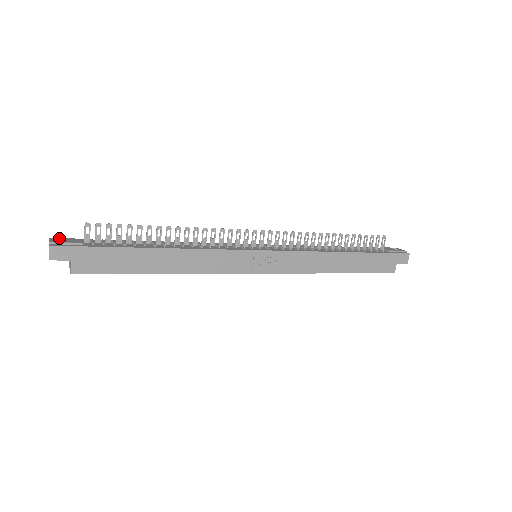
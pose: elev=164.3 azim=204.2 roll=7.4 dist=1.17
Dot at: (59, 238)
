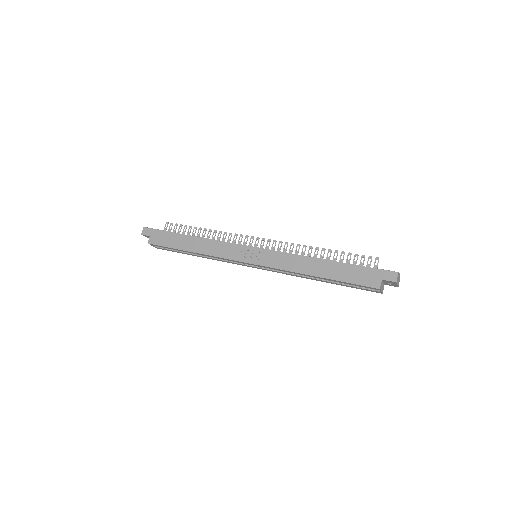
Dot at: occluded
